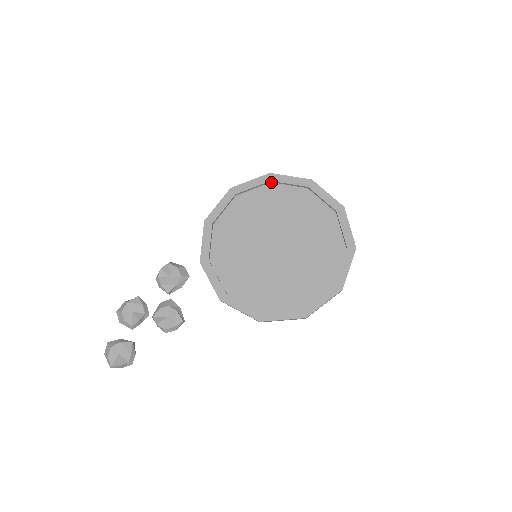
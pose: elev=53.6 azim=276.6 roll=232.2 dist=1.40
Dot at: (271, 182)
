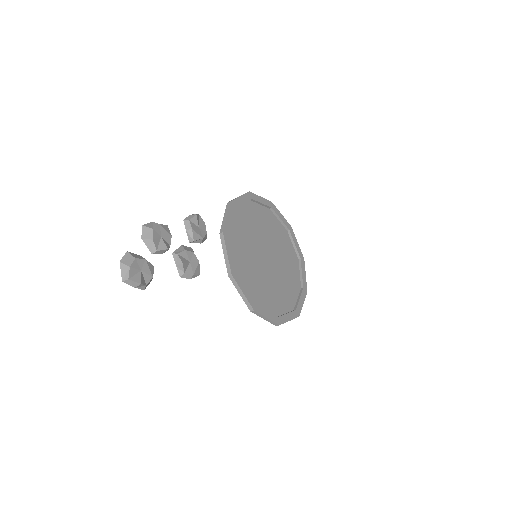
Dot at: (270, 209)
